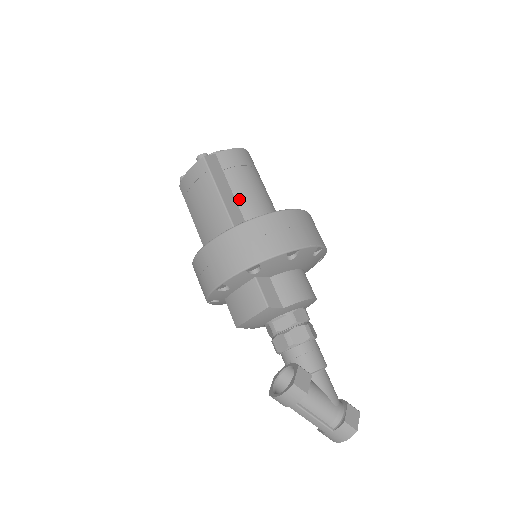
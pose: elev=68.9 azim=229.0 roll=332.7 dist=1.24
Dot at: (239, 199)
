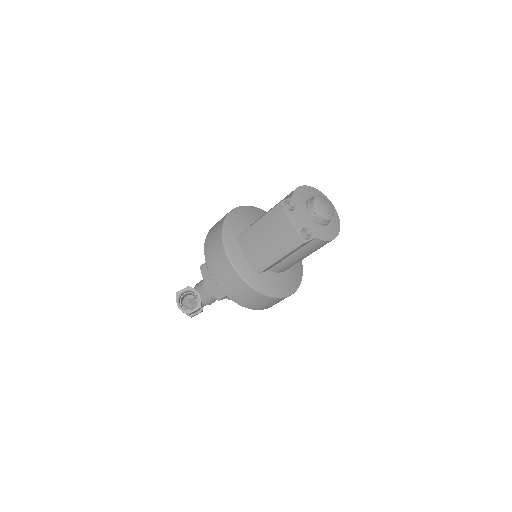
Dot at: (285, 261)
